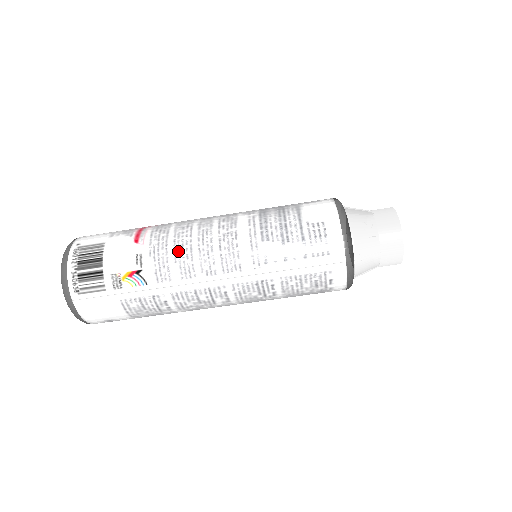
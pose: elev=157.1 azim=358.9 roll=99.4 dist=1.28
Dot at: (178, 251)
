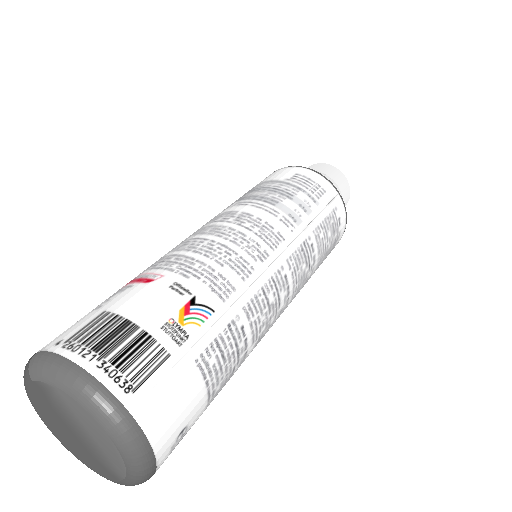
Dot at: (213, 255)
